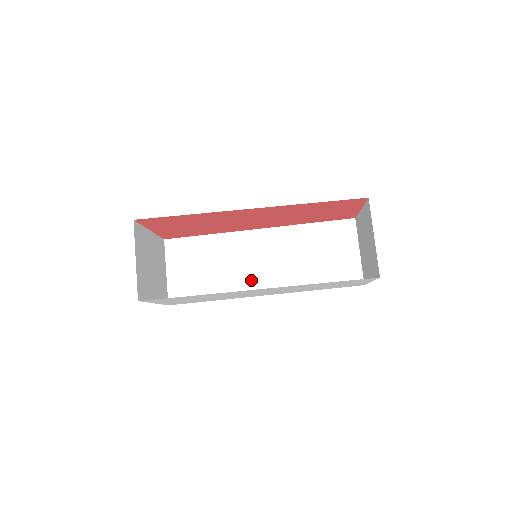
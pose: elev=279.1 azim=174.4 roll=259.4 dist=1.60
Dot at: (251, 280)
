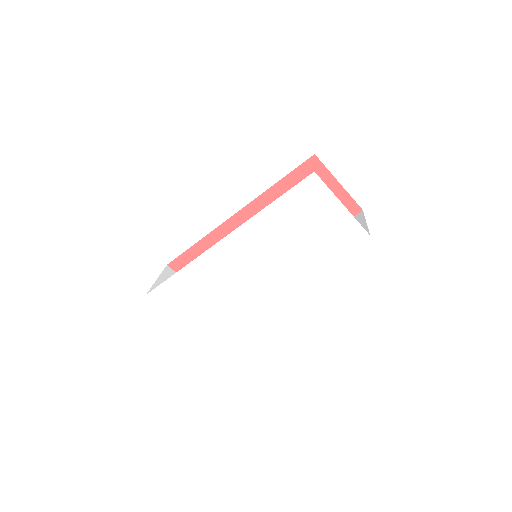
Dot at: occluded
